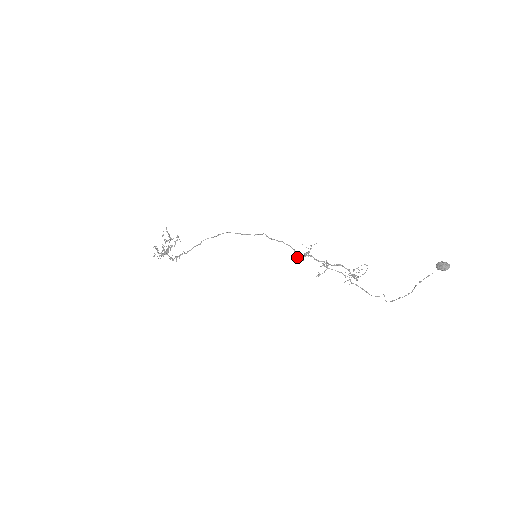
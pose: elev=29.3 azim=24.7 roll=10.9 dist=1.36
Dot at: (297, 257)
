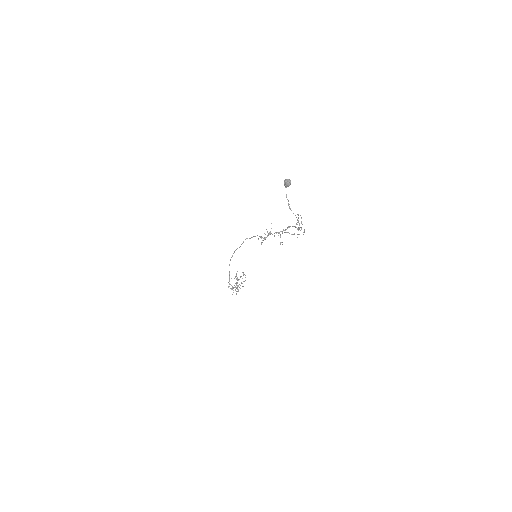
Dot at: (263, 240)
